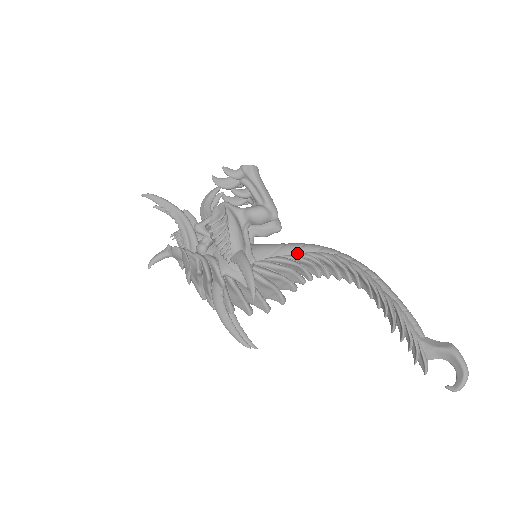
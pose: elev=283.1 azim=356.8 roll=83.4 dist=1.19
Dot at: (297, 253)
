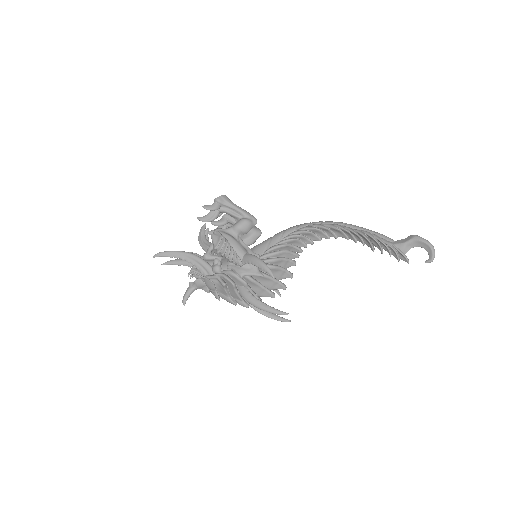
Dot at: (283, 238)
